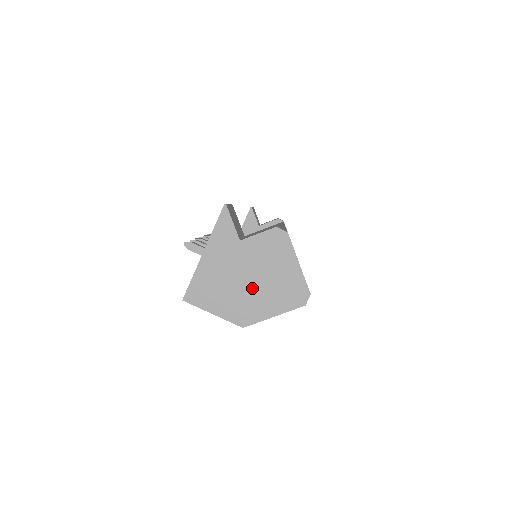
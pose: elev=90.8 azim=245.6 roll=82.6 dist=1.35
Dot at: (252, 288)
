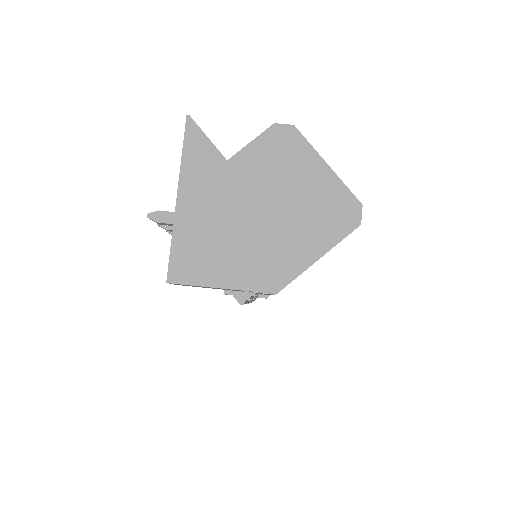
Dot at: (269, 226)
